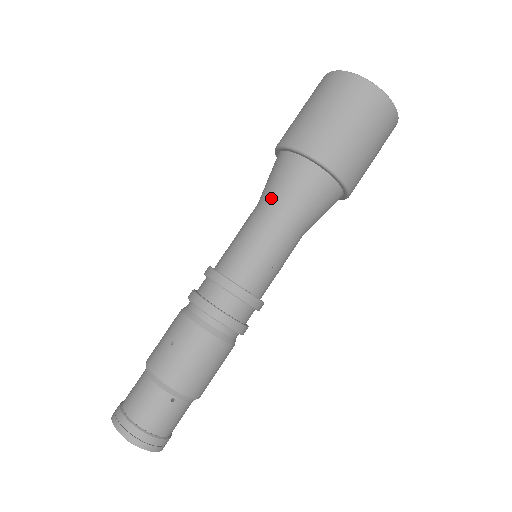
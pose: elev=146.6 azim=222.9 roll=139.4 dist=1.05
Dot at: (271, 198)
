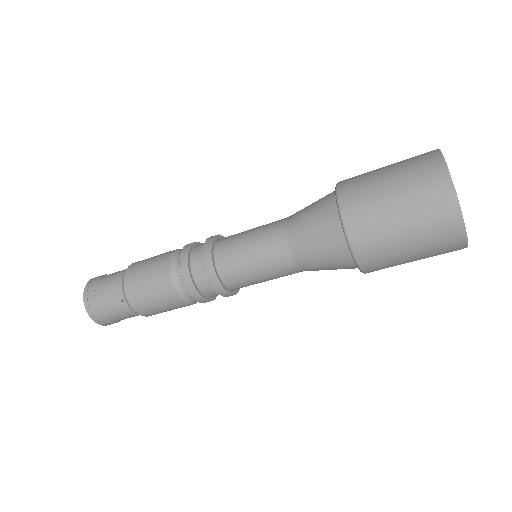
Dot at: (292, 220)
